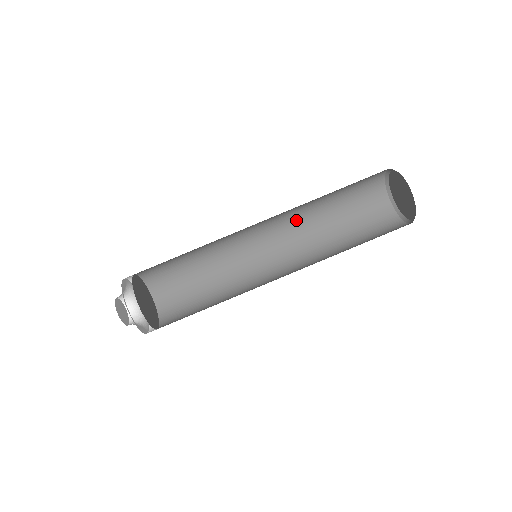
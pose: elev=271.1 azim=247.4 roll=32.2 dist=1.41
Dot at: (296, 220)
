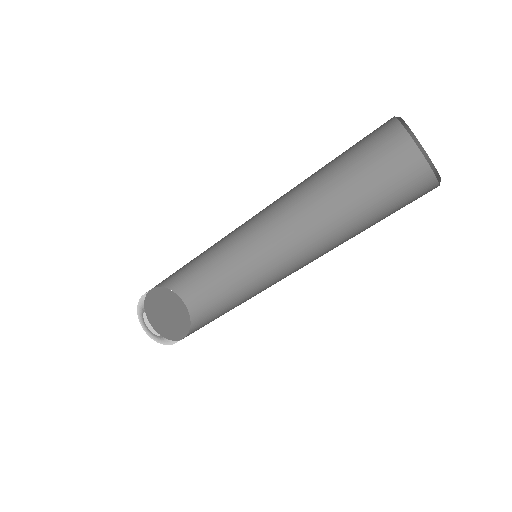
Dot at: (307, 208)
